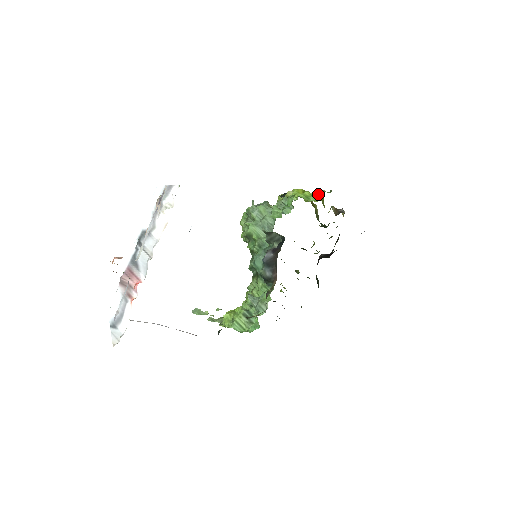
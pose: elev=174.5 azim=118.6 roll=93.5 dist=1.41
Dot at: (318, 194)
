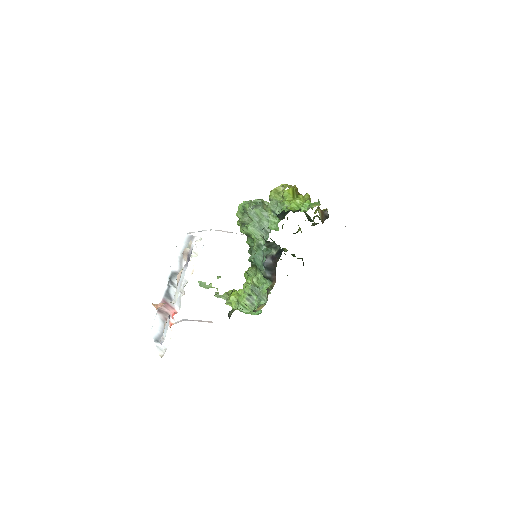
Dot at: (308, 206)
